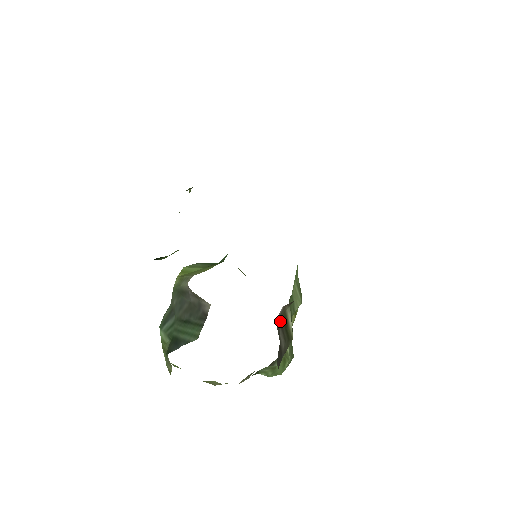
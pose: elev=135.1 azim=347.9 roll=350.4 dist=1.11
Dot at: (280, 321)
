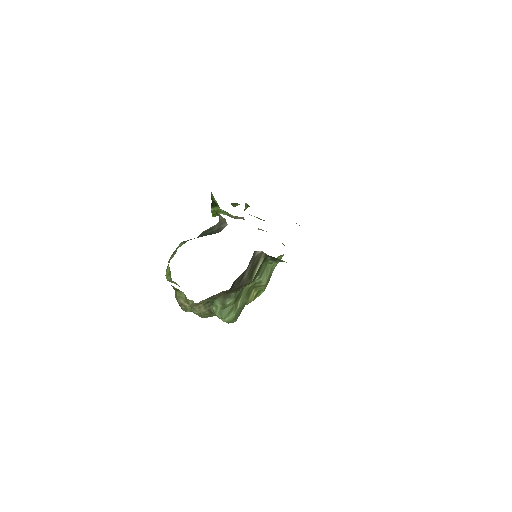
Dot at: (254, 260)
